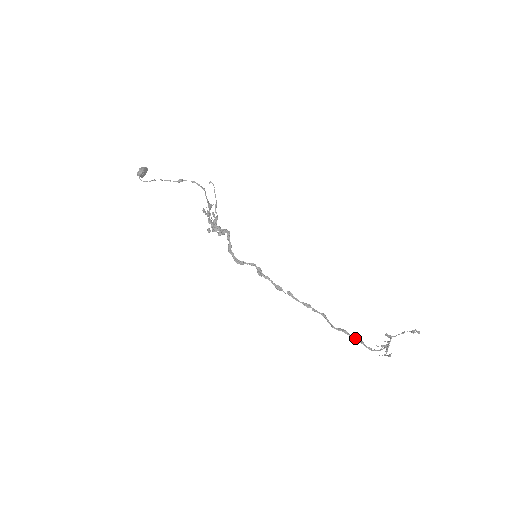
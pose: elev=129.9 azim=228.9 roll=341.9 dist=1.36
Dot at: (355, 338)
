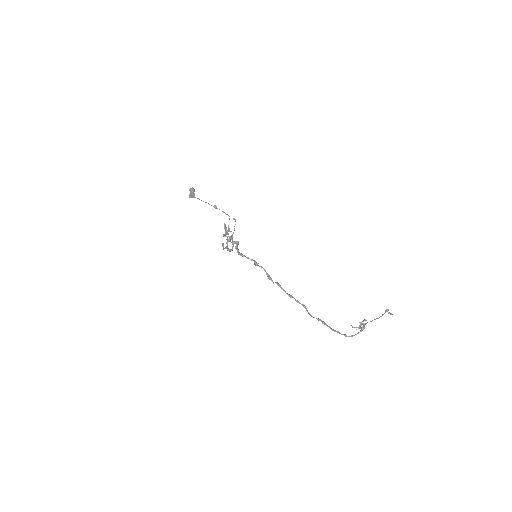
Dot at: (331, 328)
